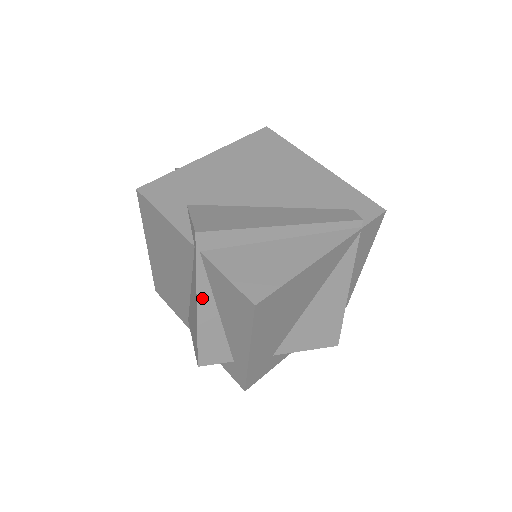
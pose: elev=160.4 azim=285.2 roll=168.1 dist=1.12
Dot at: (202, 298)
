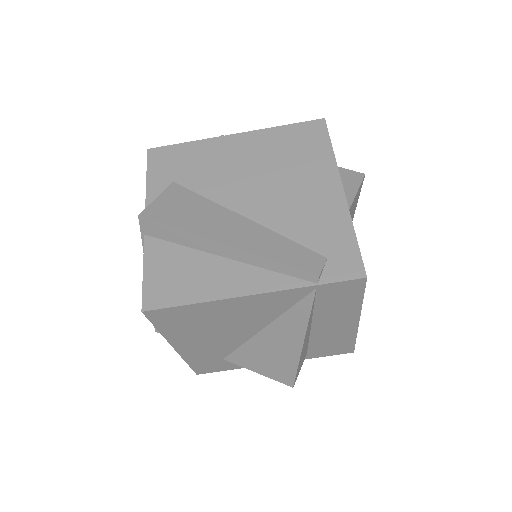
Dot at: occluded
